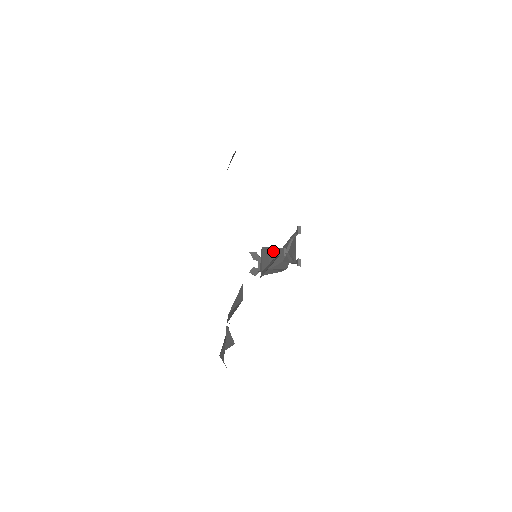
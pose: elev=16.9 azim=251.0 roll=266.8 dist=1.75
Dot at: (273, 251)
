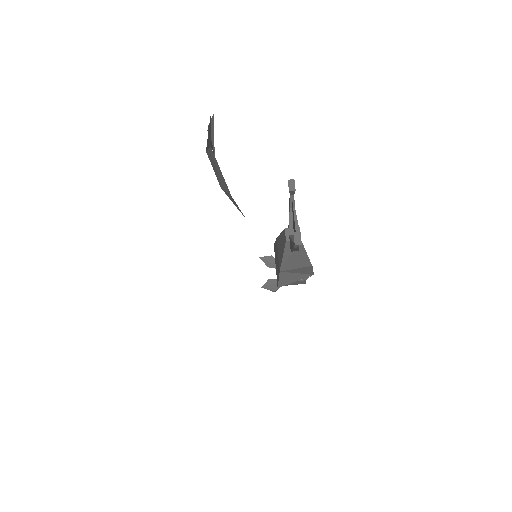
Dot at: (279, 241)
